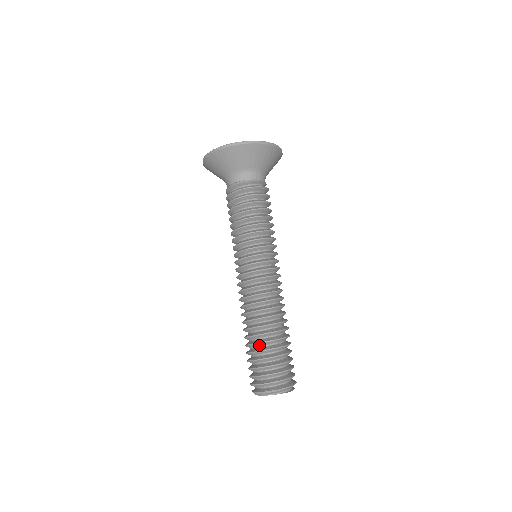
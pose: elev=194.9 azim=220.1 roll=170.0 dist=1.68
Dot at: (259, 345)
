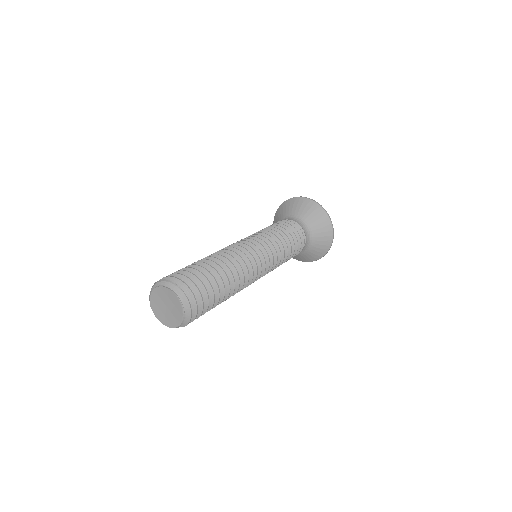
Dot at: occluded
